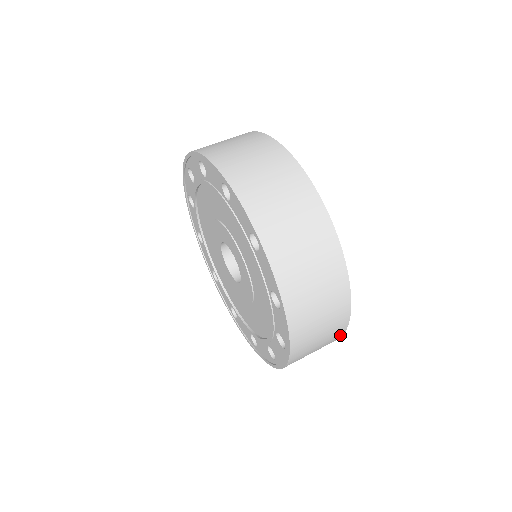
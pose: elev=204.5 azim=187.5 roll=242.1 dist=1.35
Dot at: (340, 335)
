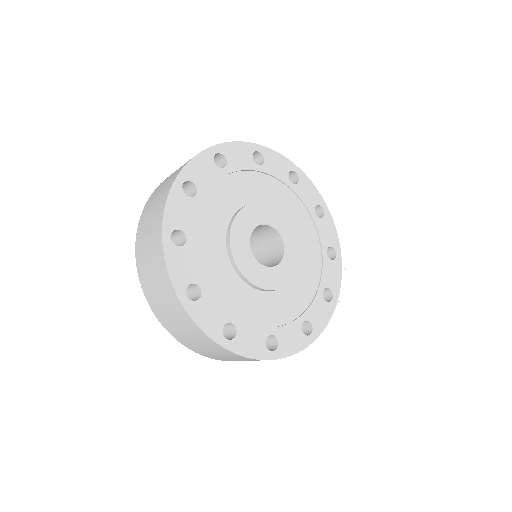
Dot at: (235, 354)
